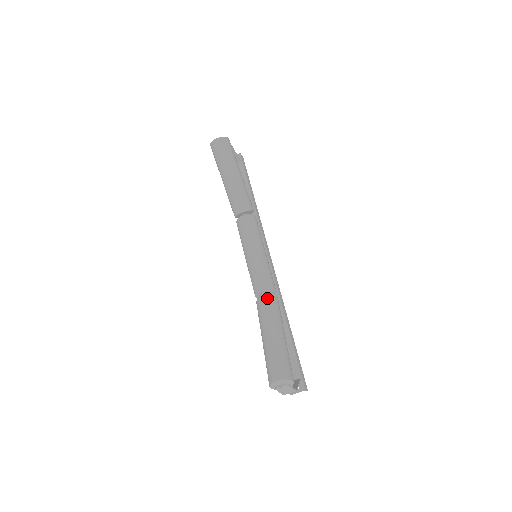
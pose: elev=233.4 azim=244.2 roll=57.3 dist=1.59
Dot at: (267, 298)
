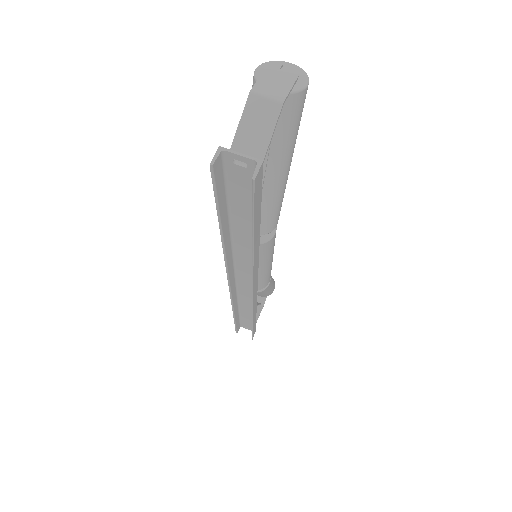
Dot at: occluded
